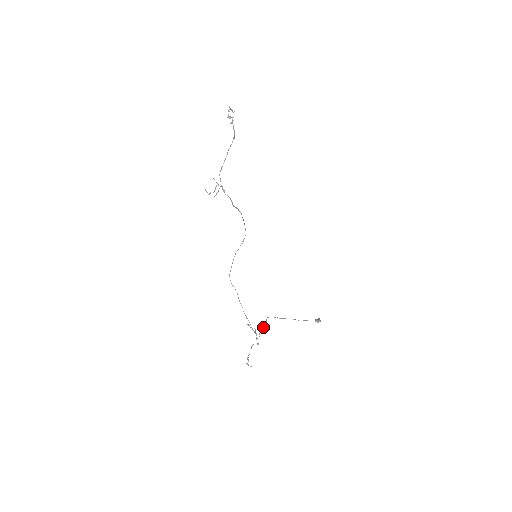
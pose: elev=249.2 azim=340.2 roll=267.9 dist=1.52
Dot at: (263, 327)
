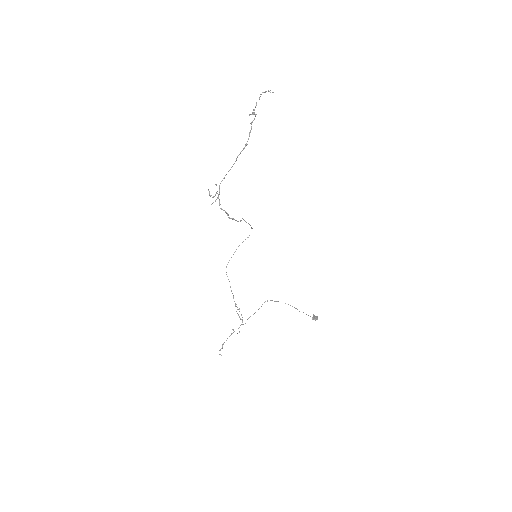
Dot at: (255, 312)
